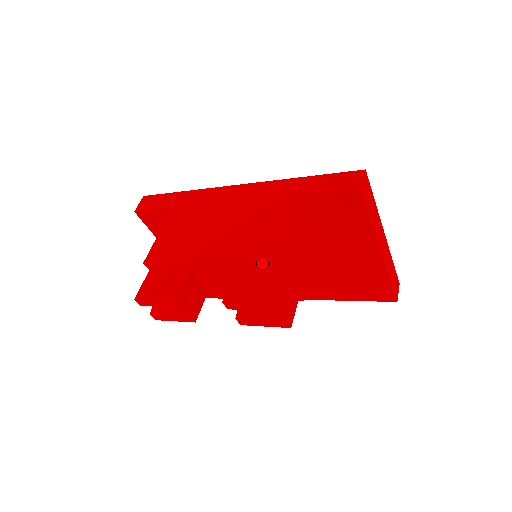
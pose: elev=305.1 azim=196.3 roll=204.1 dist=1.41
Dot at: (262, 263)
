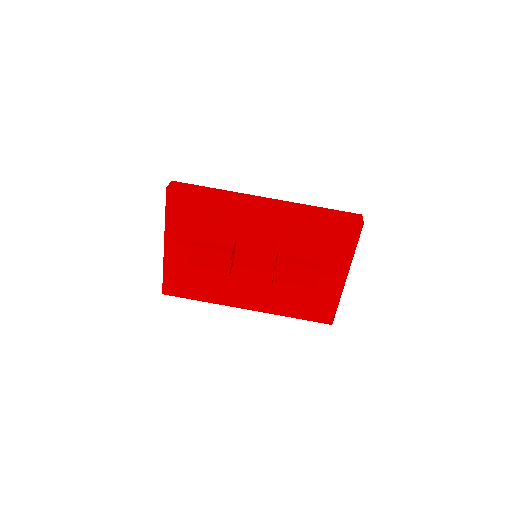
Dot at: (306, 244)
